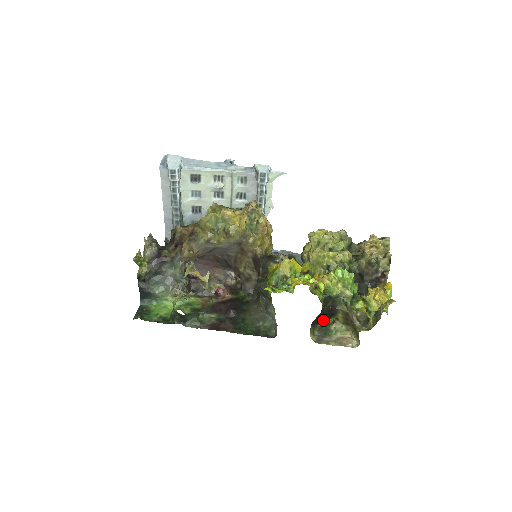
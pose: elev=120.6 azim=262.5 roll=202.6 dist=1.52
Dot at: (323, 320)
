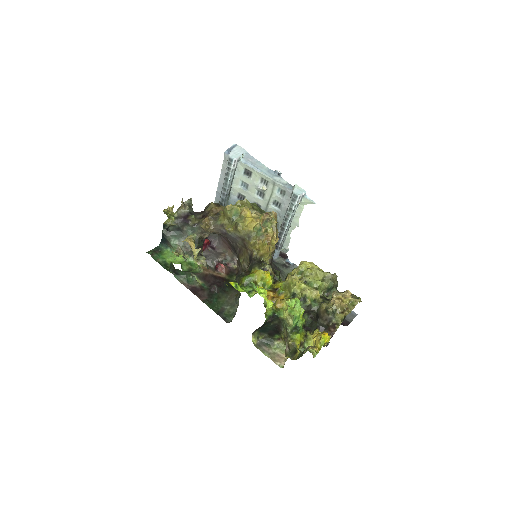
Dot at: (270, 332)
